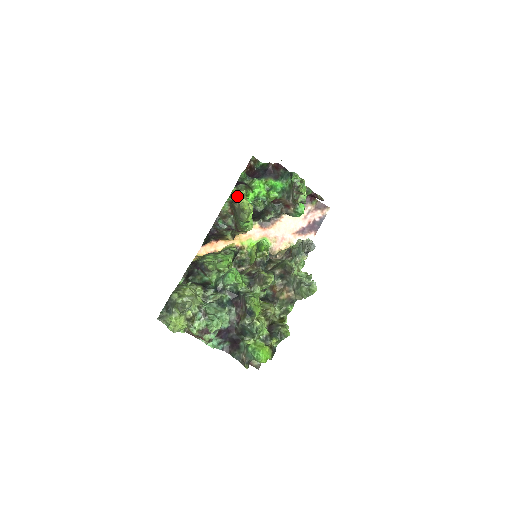
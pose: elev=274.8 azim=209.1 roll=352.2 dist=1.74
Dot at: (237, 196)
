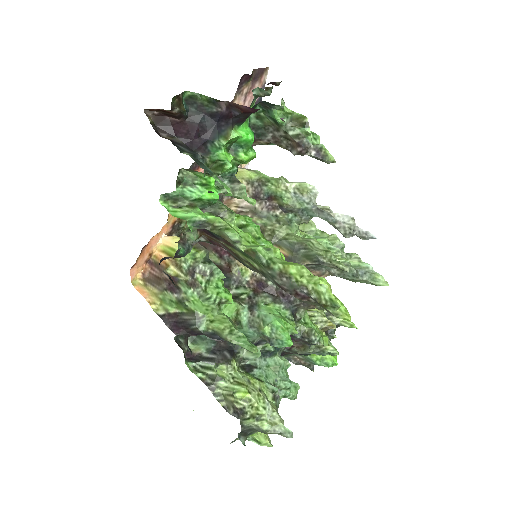
Dot at: (325, 307)
